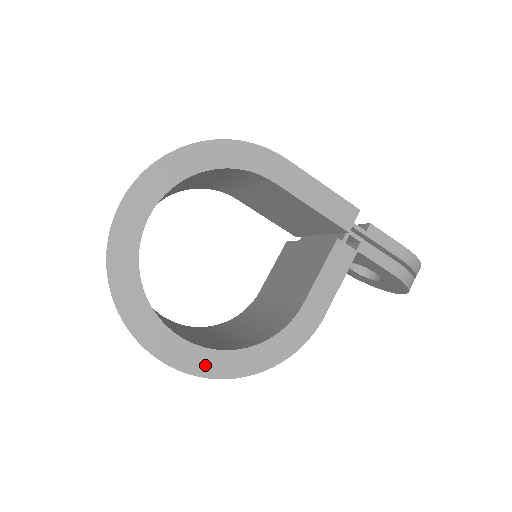
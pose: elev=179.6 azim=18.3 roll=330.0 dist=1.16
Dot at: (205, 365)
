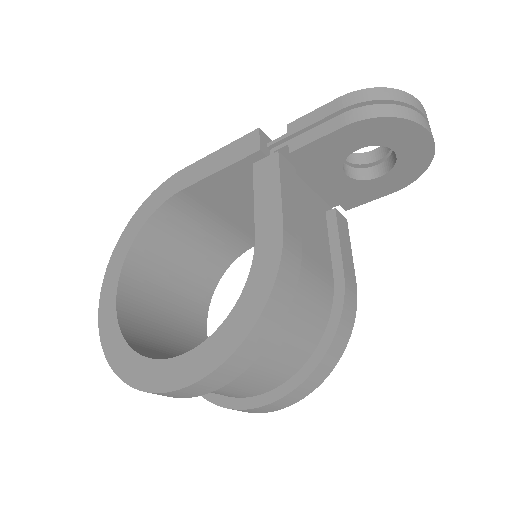
Dot at: (196, 367)
